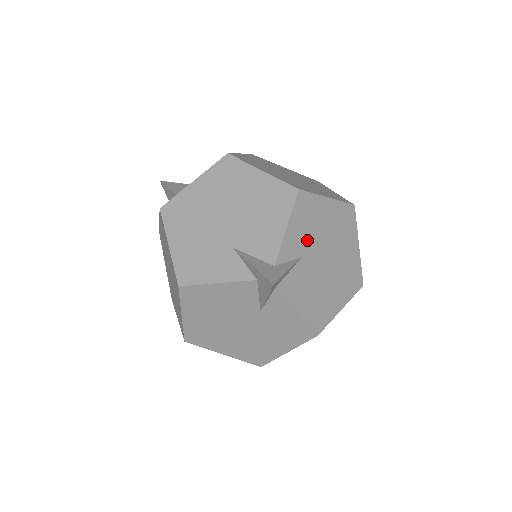
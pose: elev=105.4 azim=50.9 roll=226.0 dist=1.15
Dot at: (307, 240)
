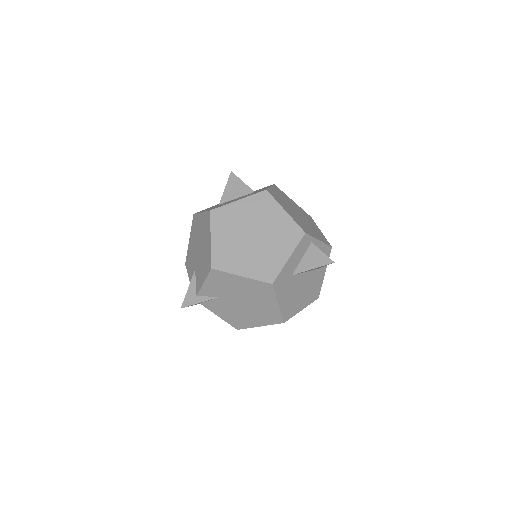
Dot at: (223, 291)
